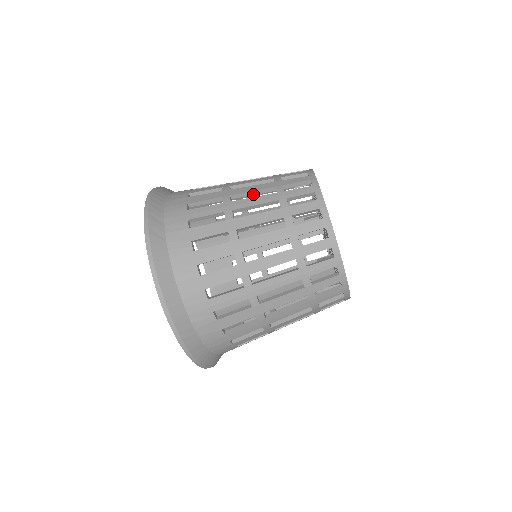
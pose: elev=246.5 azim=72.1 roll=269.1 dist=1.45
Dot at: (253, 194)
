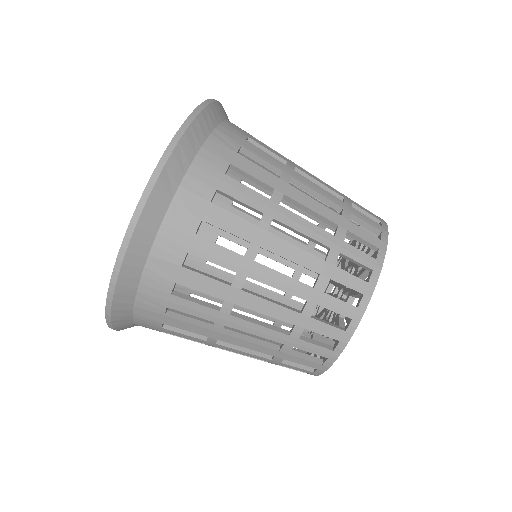
Dot at: (309, 212)
